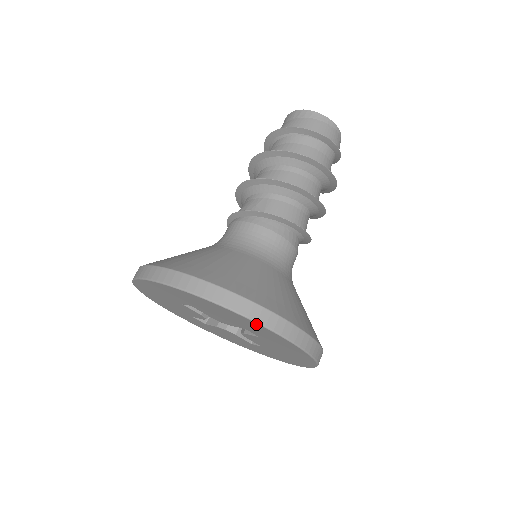
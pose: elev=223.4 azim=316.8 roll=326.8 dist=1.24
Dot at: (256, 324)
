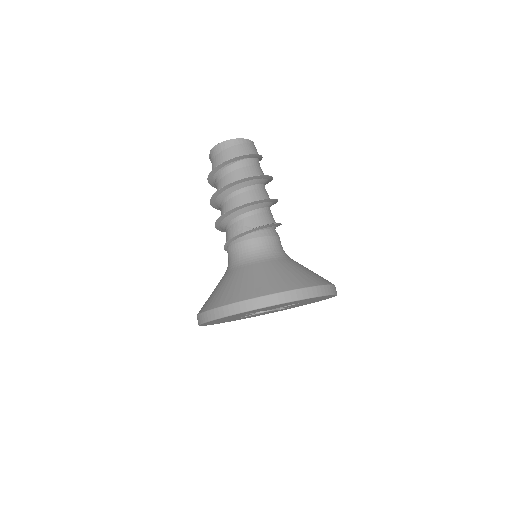
Dot at: (312, 298)
